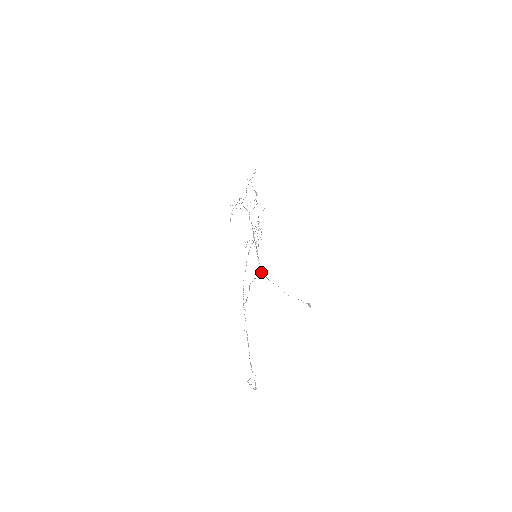
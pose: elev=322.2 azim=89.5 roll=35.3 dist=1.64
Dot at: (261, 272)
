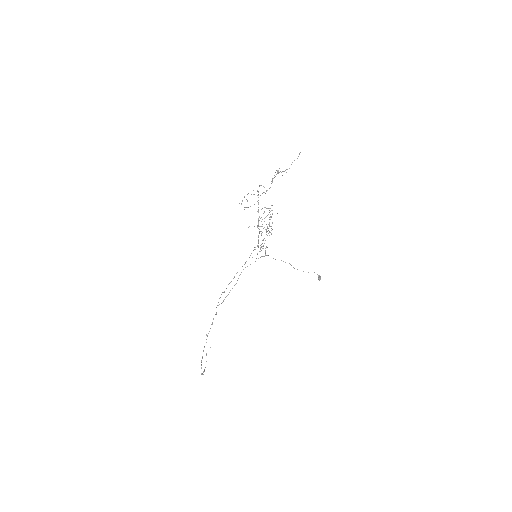
Dot at: (265, 255)
